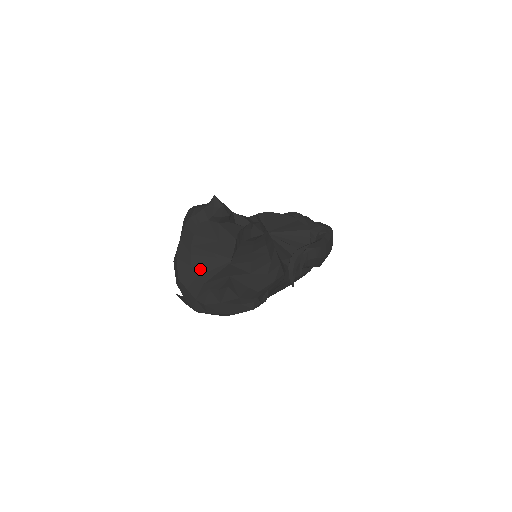
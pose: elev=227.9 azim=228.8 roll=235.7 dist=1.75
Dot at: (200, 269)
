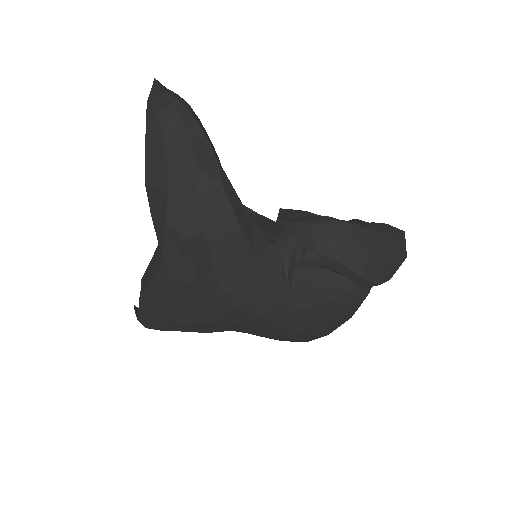
Dot at: occluded
